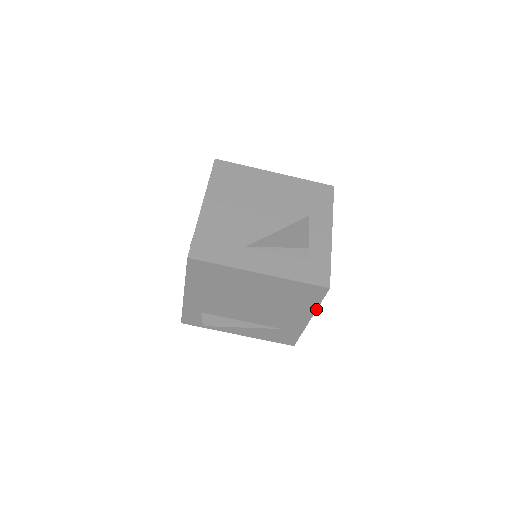
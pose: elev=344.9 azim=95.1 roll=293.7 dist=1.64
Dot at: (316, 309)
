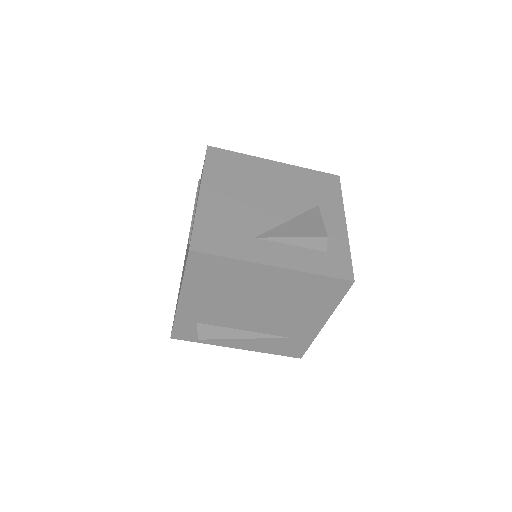
Dot at: (334, 309)
